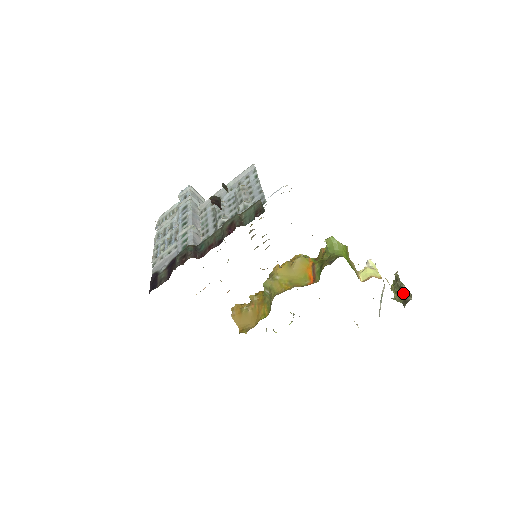
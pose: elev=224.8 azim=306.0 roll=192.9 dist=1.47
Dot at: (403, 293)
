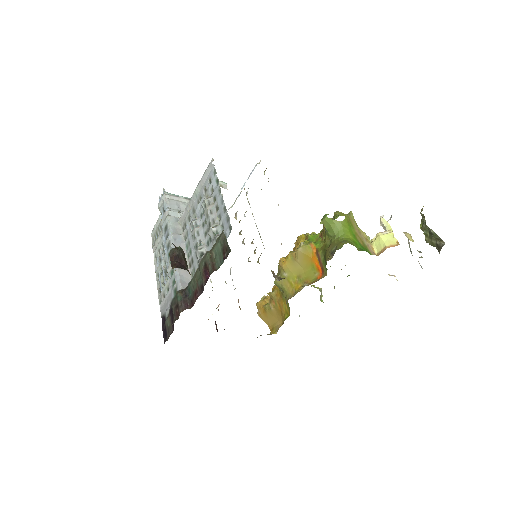
Dot at: (434, 238)
